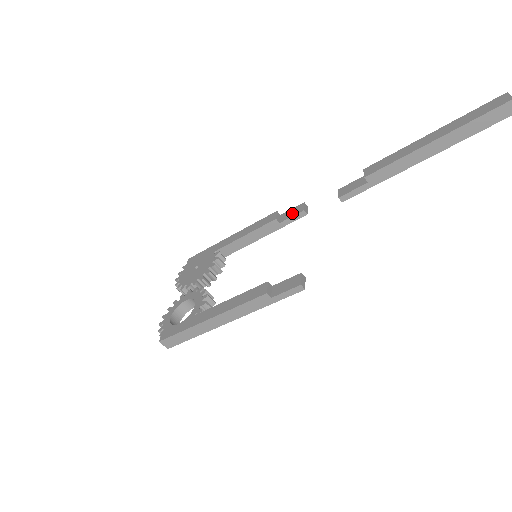
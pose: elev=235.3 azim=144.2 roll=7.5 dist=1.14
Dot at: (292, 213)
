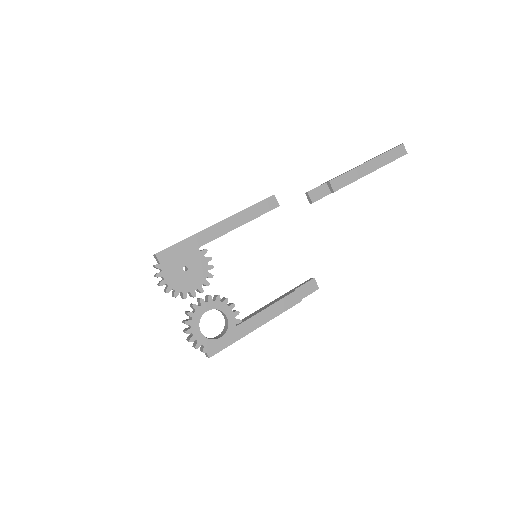
Dot at: (268, 207)
